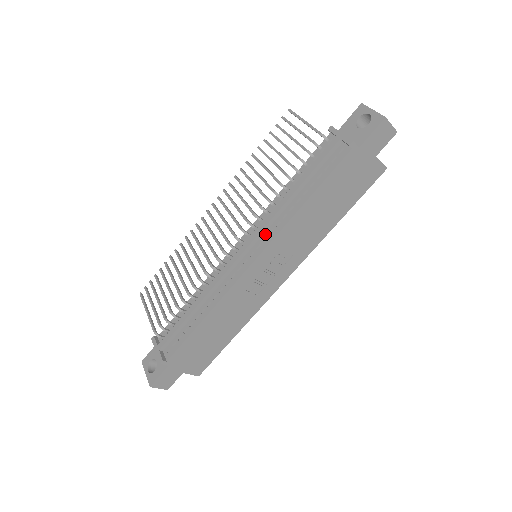
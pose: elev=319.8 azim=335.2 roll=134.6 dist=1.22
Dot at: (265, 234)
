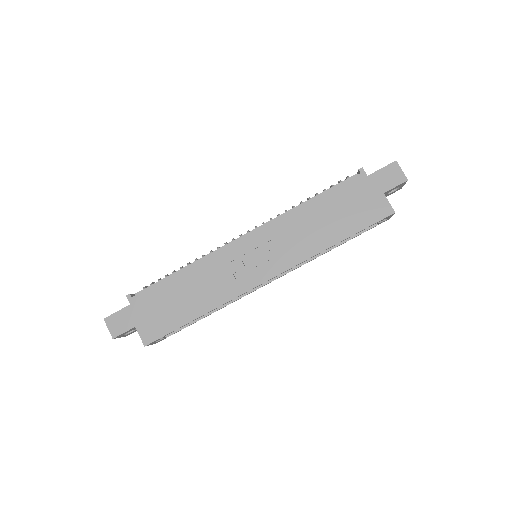
Dot at: occluded
